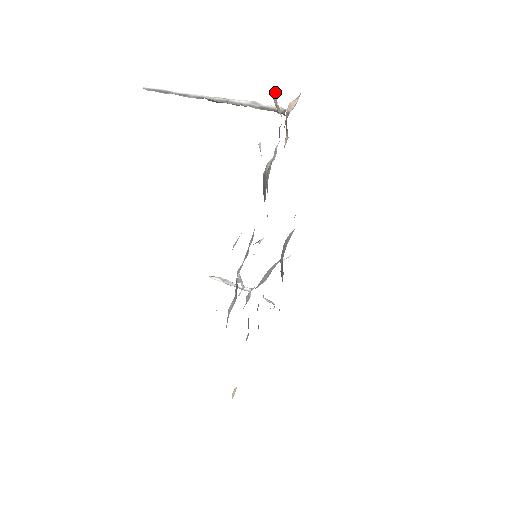
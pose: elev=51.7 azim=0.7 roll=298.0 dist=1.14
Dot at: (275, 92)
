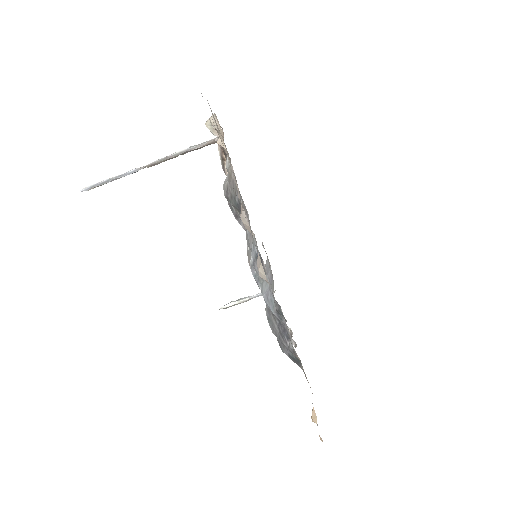
Dot at: (208, 119)
